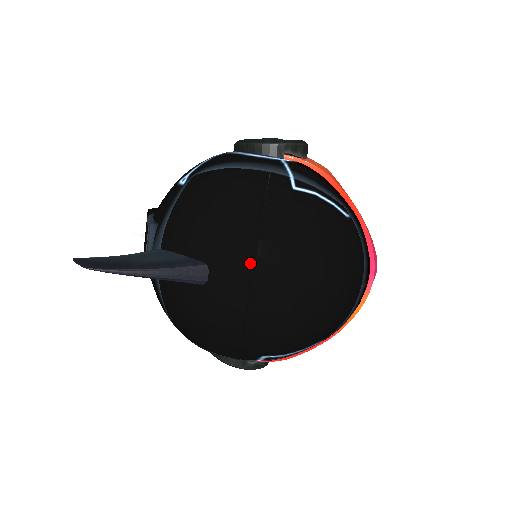
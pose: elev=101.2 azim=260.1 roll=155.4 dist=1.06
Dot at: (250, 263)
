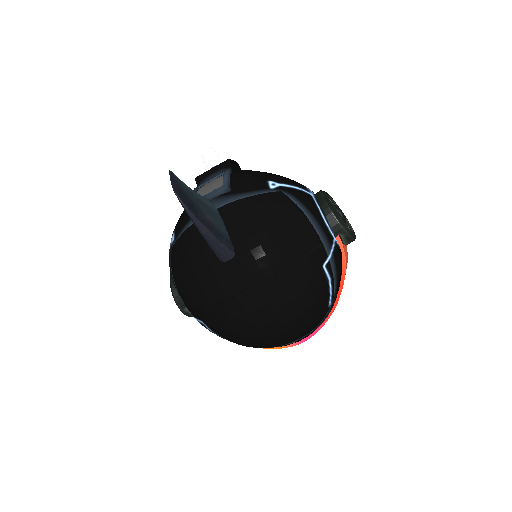
Dot at: (258, 281)
